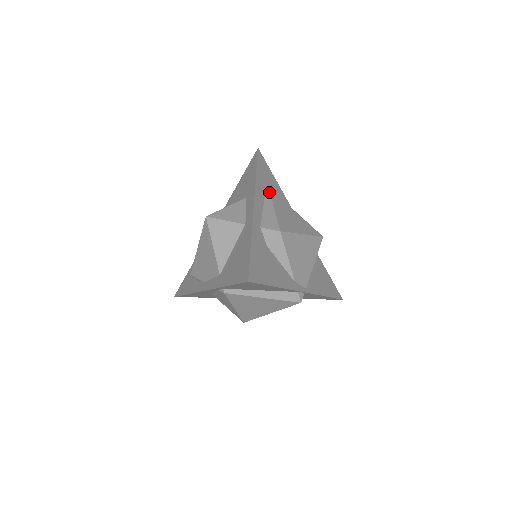
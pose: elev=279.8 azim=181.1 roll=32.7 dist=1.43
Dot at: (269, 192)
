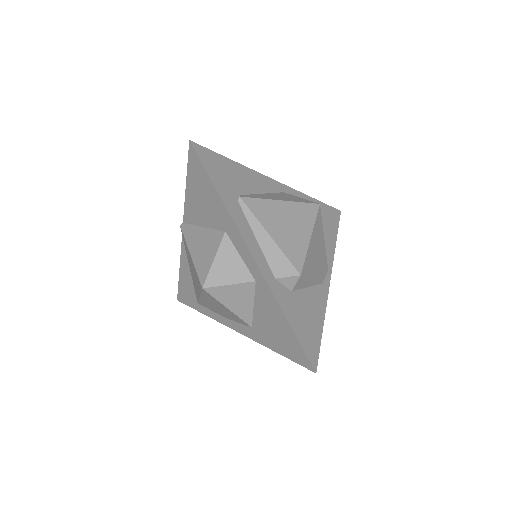
Dot at: (246, 208)
